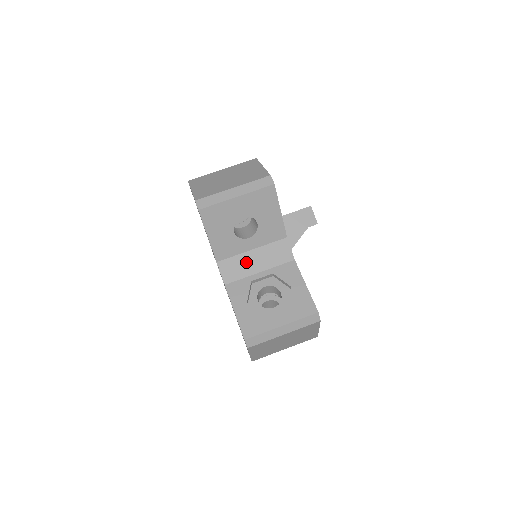
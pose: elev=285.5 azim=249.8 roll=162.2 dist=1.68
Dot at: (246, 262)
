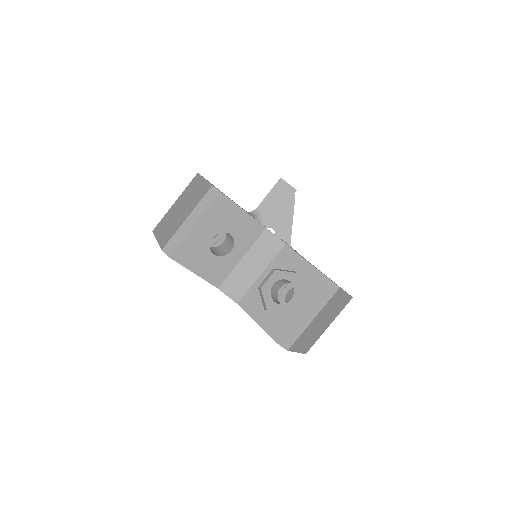
Dot at: (243, 273)
